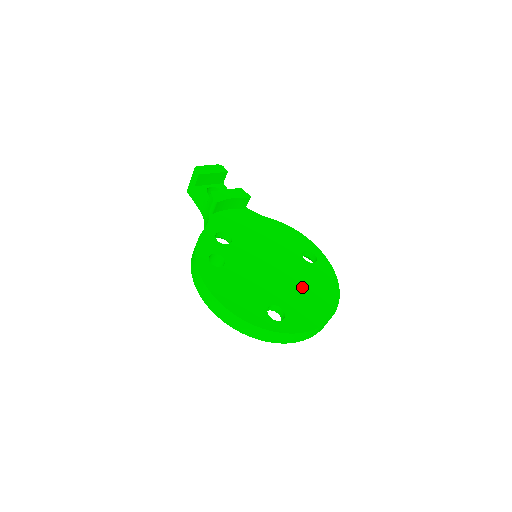
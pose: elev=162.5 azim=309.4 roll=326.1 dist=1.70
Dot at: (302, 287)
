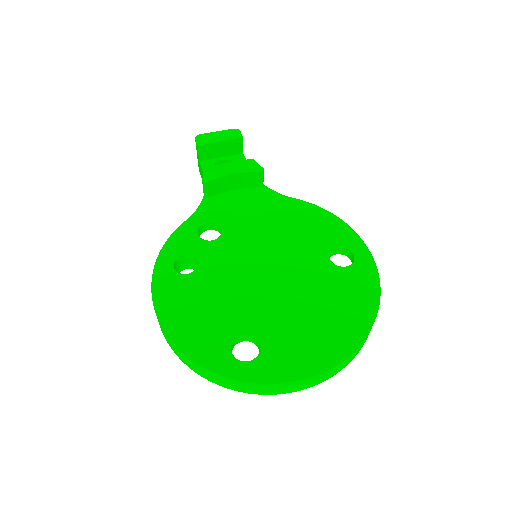
Dot at: (308, 306)
